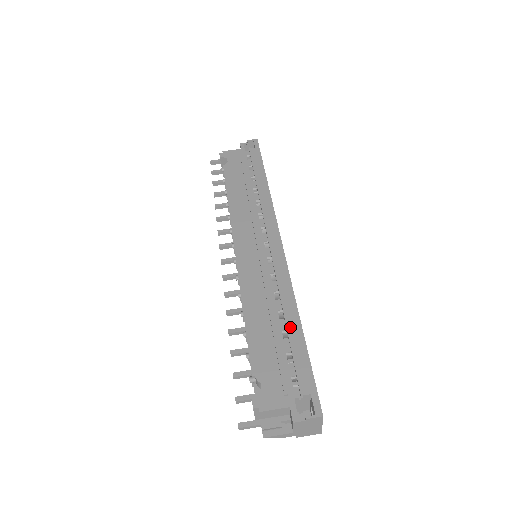
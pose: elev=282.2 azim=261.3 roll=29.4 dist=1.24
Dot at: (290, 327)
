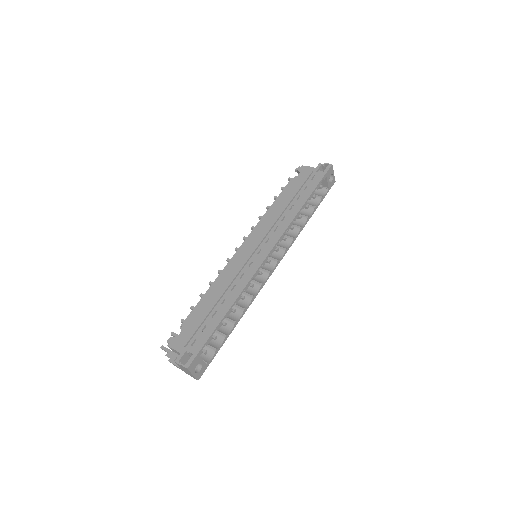
Dot at: (219, 312)
